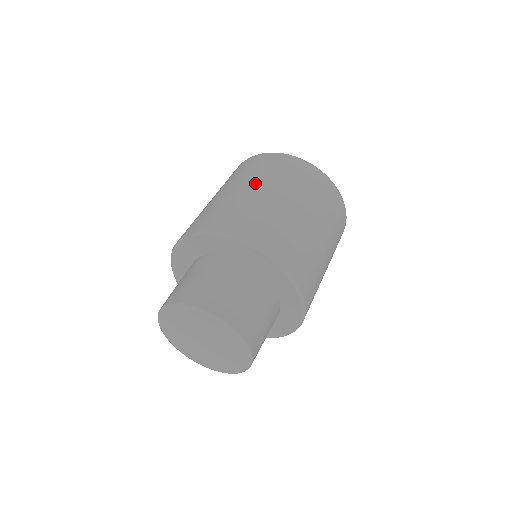
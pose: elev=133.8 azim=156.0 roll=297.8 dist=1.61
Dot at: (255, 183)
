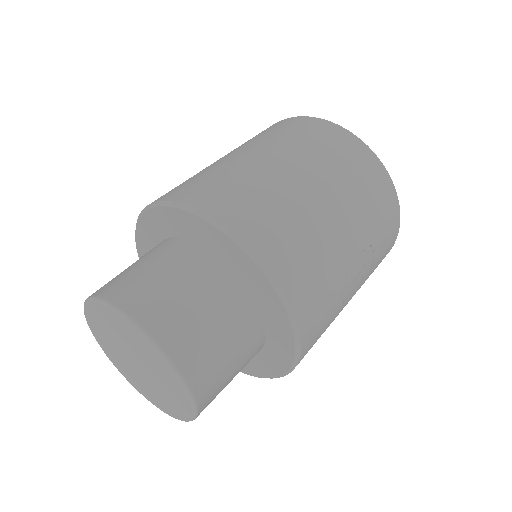
Dot at: occluded
